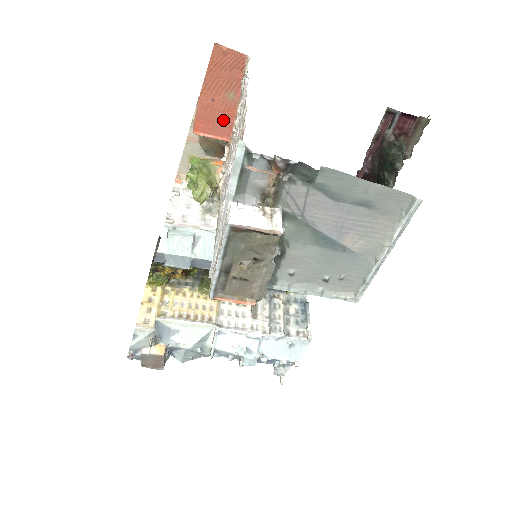
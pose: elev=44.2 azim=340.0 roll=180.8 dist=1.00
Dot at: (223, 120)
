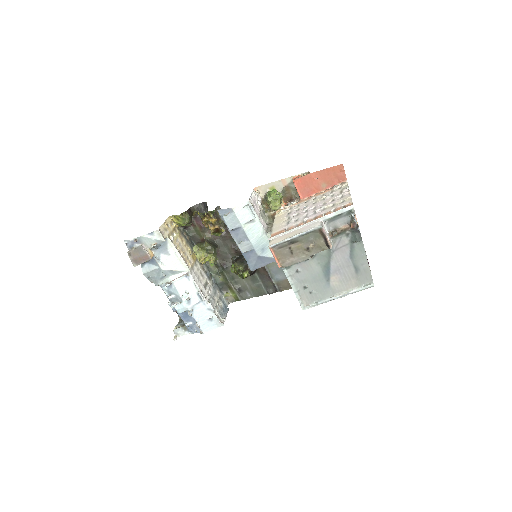
Dot at: (310, 190)
